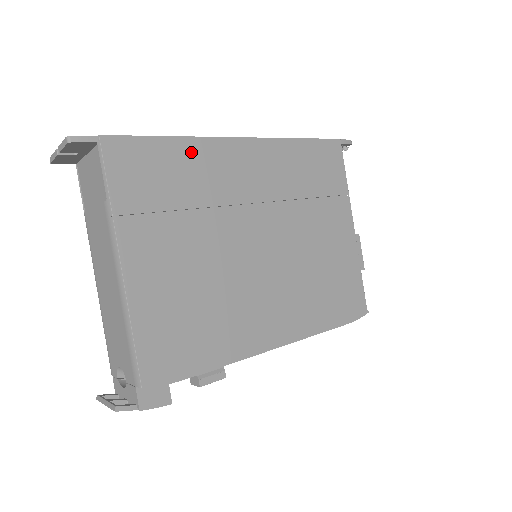
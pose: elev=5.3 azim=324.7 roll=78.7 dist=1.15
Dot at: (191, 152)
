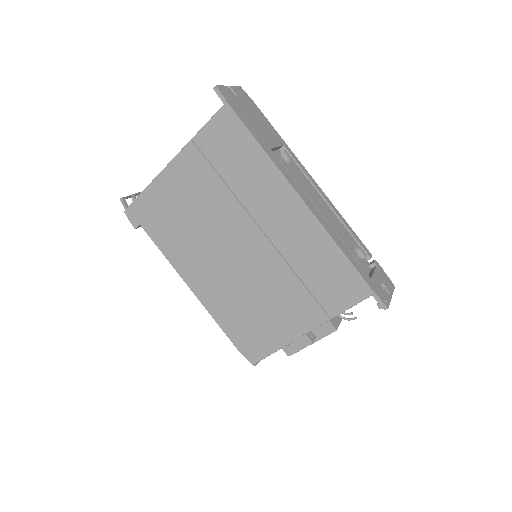
Dot at: (261, 165)
